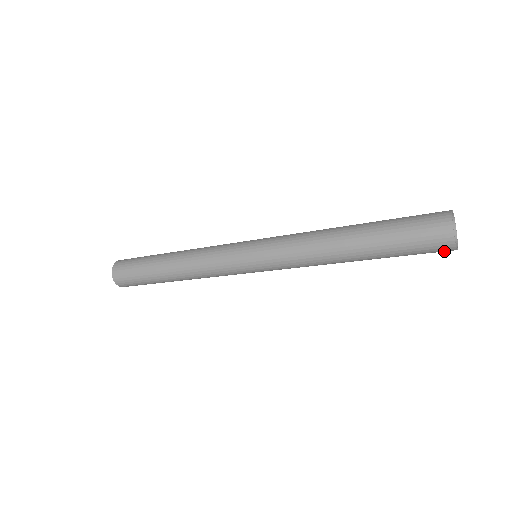
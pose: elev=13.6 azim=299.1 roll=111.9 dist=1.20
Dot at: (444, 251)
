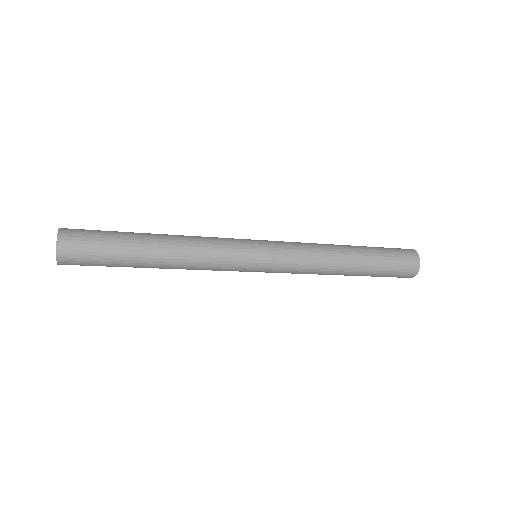
Dot at: (410, 272)
